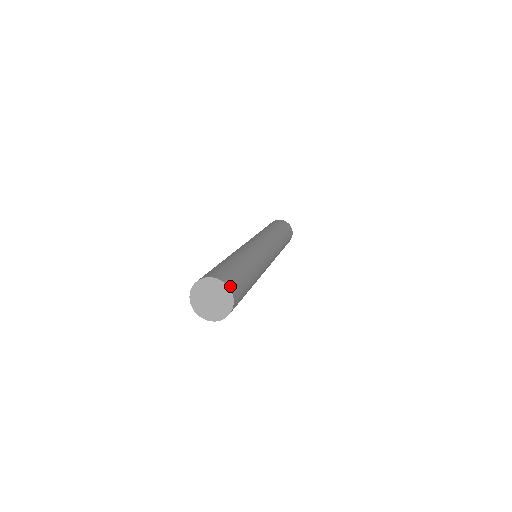
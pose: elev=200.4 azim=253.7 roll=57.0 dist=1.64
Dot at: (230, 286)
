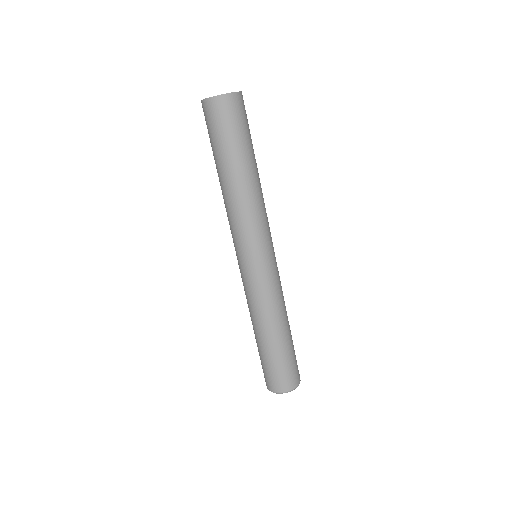
Dot at: occluded
